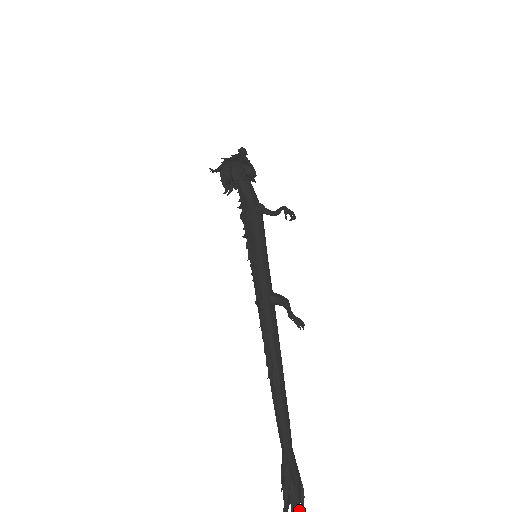
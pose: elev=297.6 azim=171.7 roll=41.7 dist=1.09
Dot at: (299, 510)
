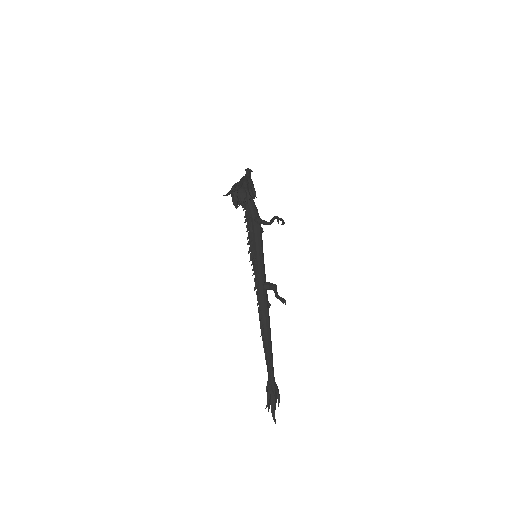
Dot at: (275, 406)
